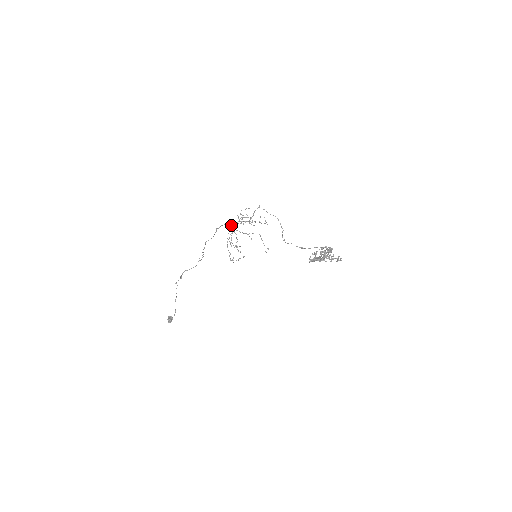
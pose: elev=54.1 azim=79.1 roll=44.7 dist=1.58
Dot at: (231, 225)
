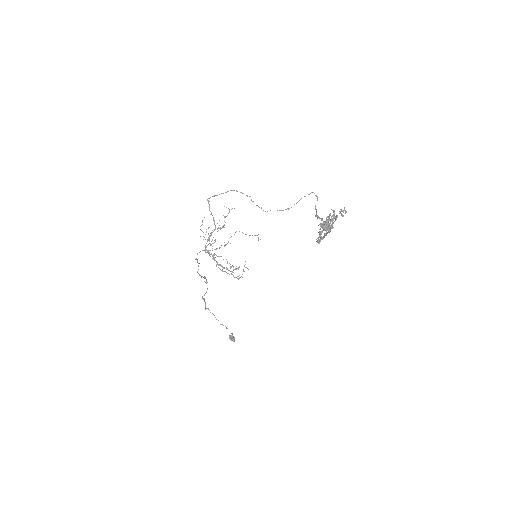
Dot at: occluded
